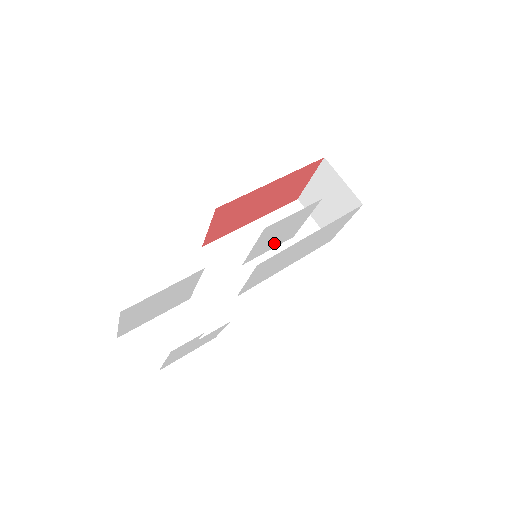
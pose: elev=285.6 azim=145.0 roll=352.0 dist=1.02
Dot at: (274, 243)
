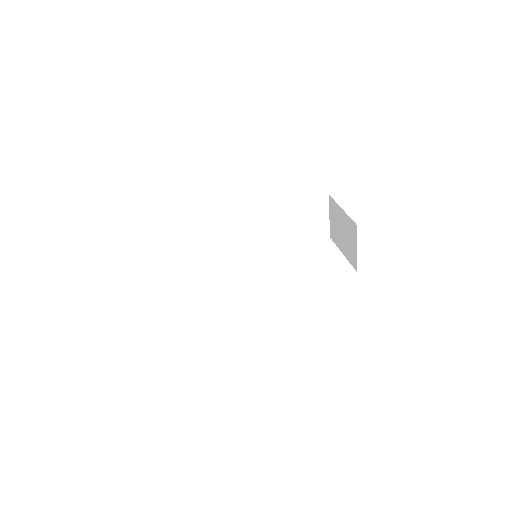
Dot at: occluded
